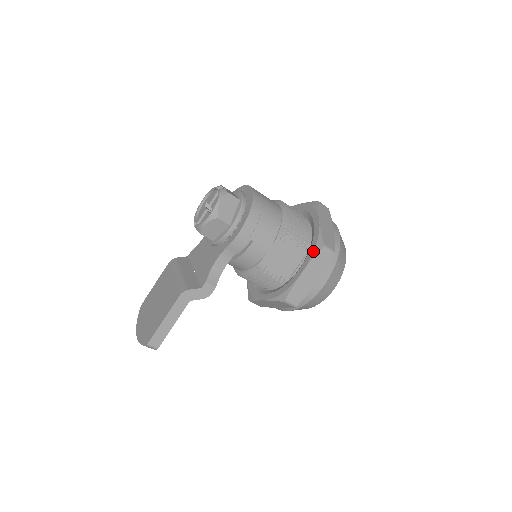
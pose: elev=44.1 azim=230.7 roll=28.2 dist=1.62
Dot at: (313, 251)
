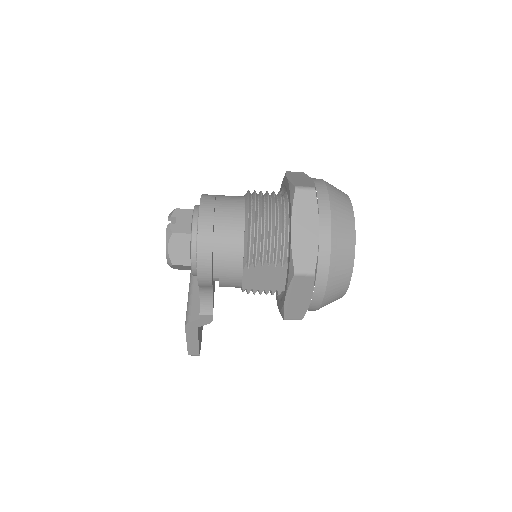
Dot at: (287, 276)
